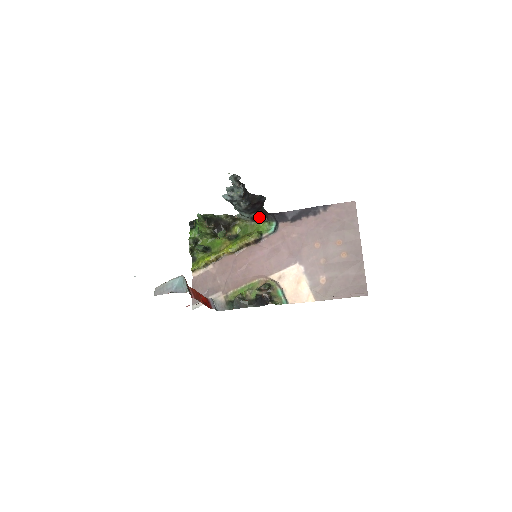
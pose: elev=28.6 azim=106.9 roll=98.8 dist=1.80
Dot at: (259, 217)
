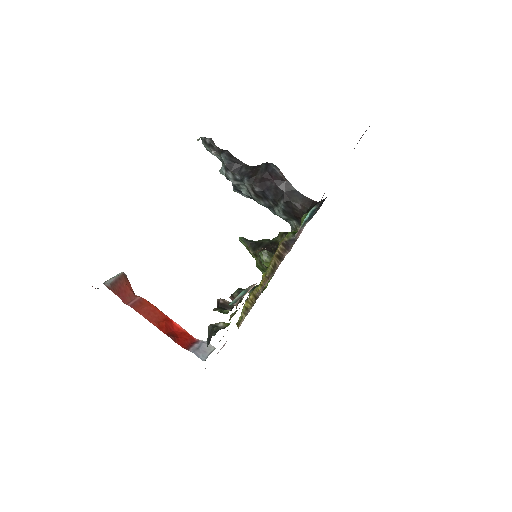
Dot at: (299, 211)
